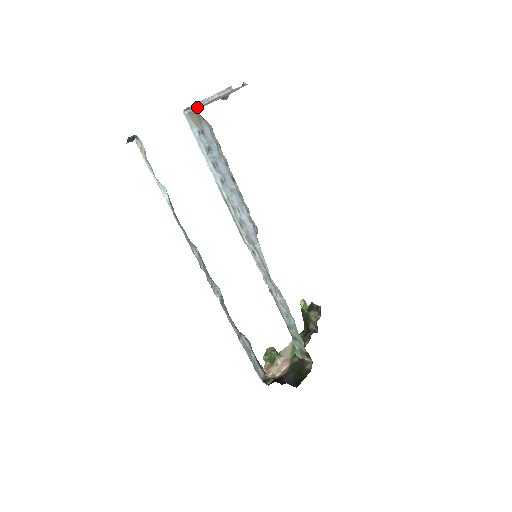
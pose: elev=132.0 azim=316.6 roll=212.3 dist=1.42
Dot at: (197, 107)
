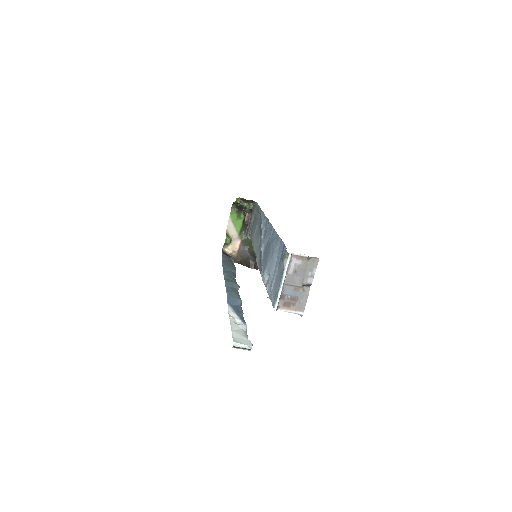
Dot at: (281, 298)
